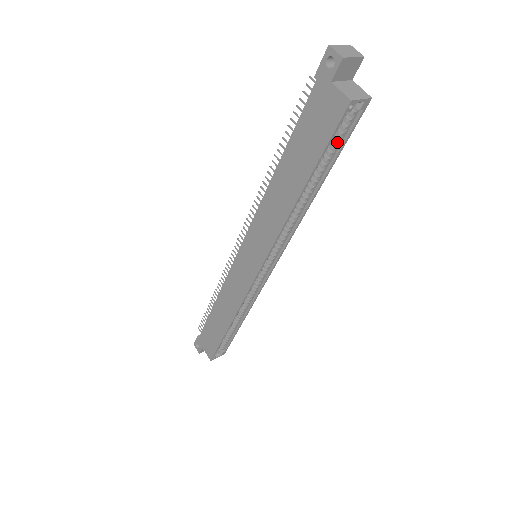
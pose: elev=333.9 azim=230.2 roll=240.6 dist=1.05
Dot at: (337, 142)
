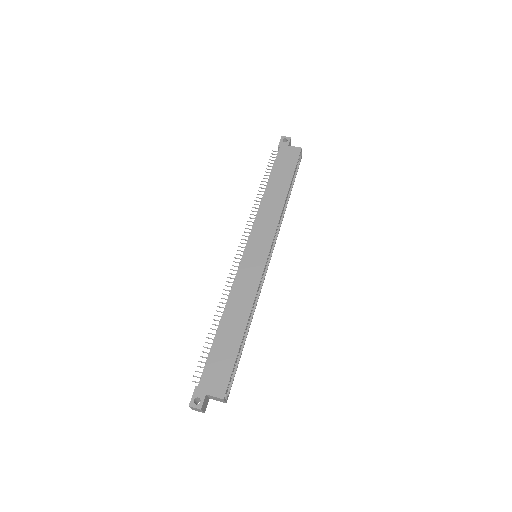
Dot at: (294, 173)
